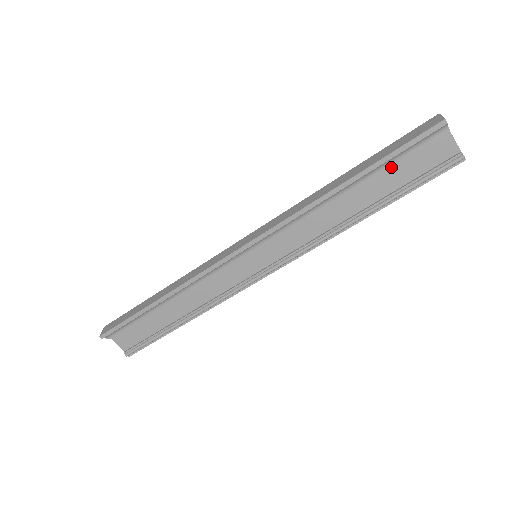
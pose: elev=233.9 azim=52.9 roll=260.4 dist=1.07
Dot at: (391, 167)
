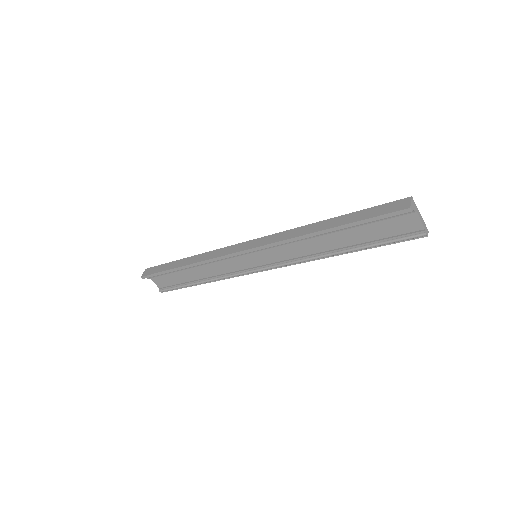
Dot at: (366, 226)
